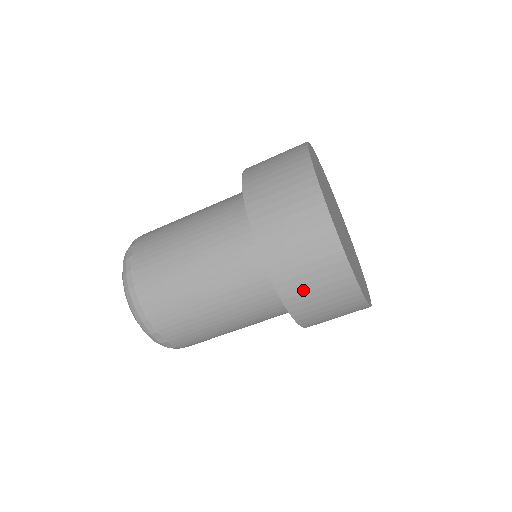
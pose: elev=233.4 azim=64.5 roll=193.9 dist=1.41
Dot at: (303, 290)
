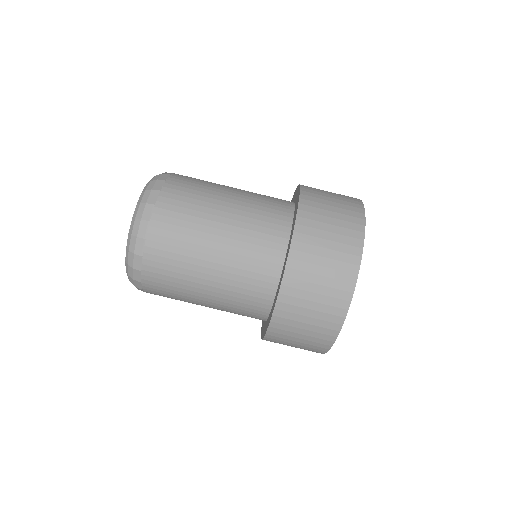
Dot at: (295, 318)
